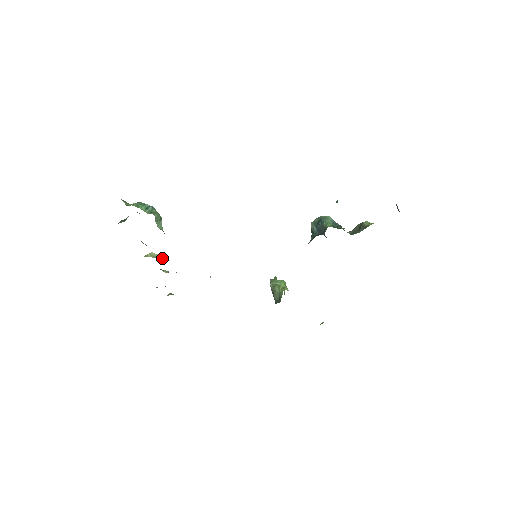
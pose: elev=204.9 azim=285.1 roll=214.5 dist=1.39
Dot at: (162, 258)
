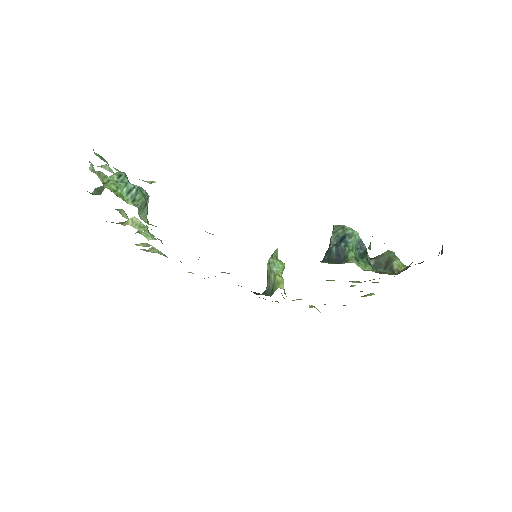
Dot at: (145, 231)
